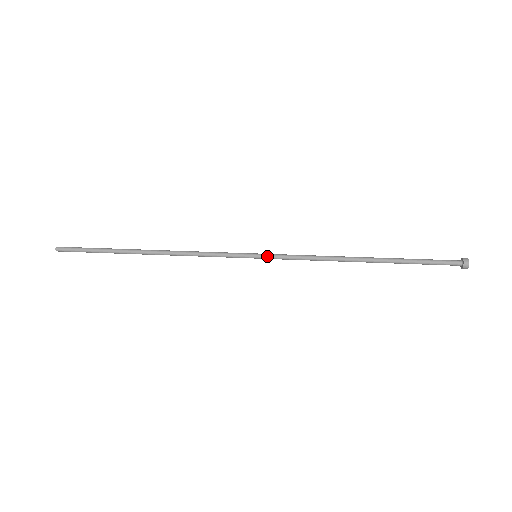
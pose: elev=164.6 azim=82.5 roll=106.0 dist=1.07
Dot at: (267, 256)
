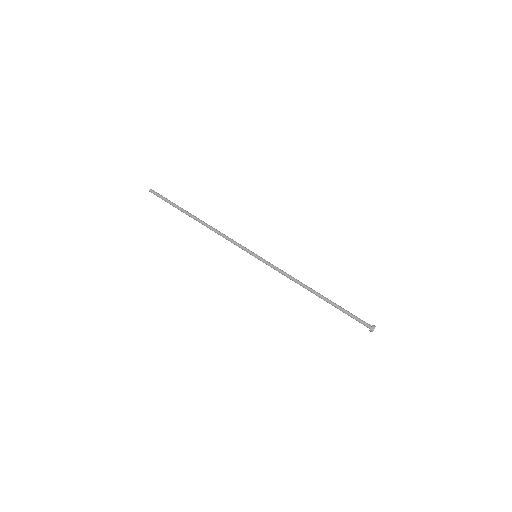
Dot at: (262, 259)
